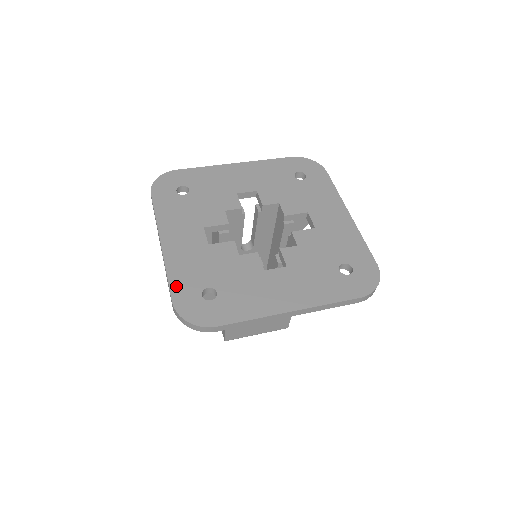
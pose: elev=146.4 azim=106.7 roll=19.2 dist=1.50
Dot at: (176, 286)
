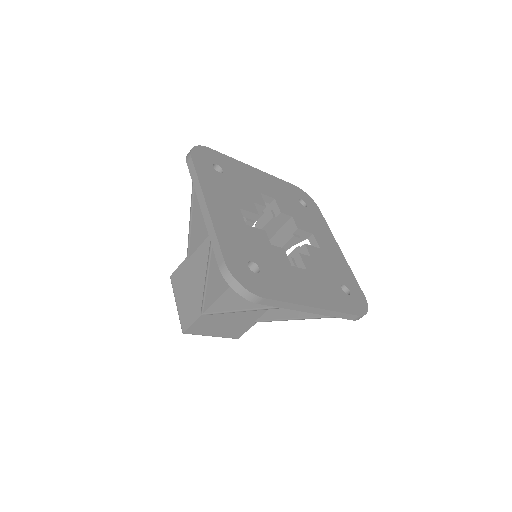
Dot at: (226, 248)
